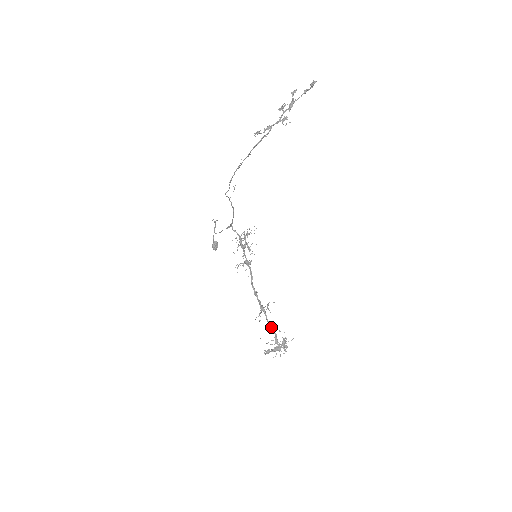
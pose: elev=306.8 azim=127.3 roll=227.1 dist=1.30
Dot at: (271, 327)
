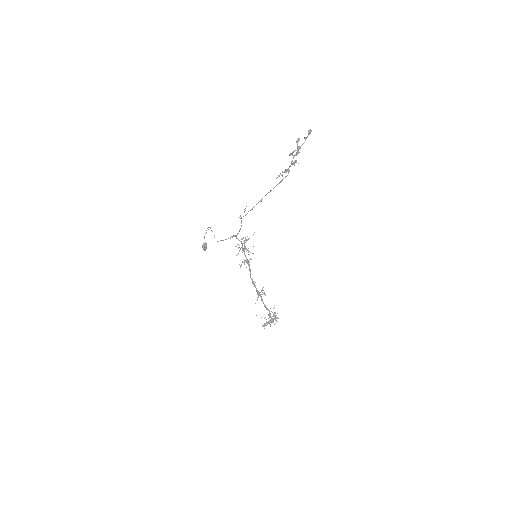
Dot at: (265, 306)
